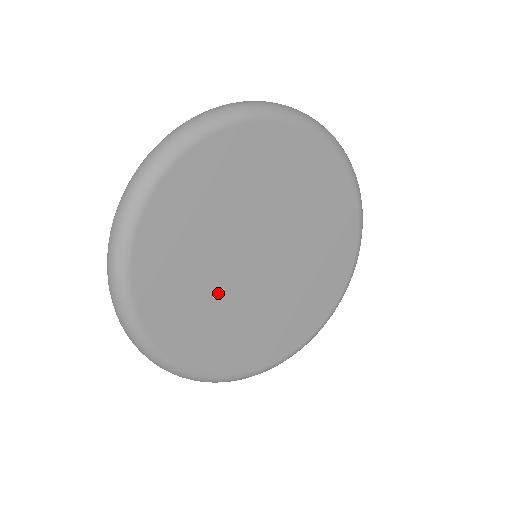
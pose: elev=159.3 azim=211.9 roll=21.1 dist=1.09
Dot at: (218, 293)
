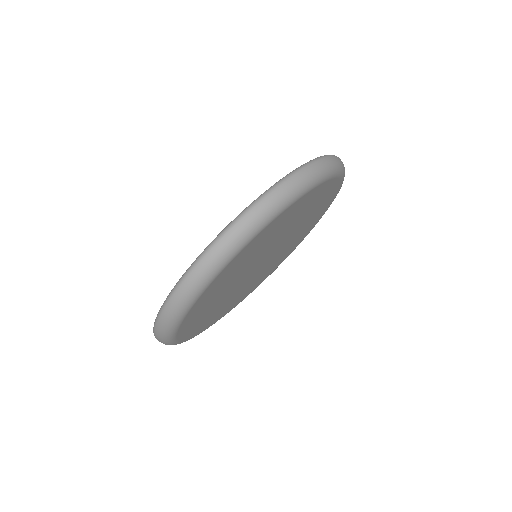
Dot at: (237, 292)
